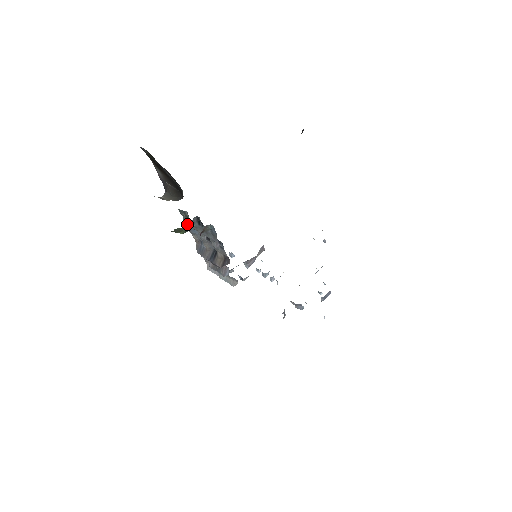
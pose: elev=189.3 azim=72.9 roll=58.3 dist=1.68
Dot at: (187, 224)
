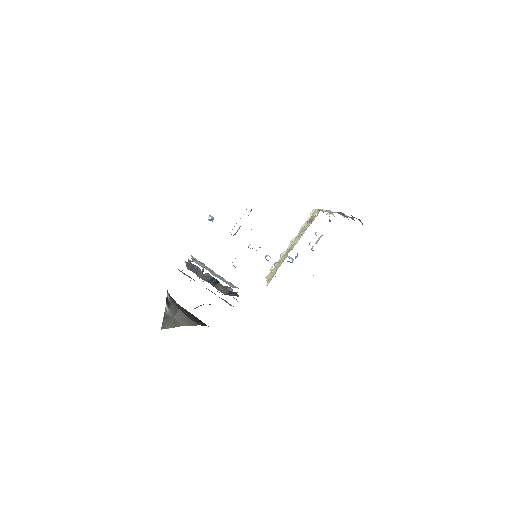
Dot at: occluded
